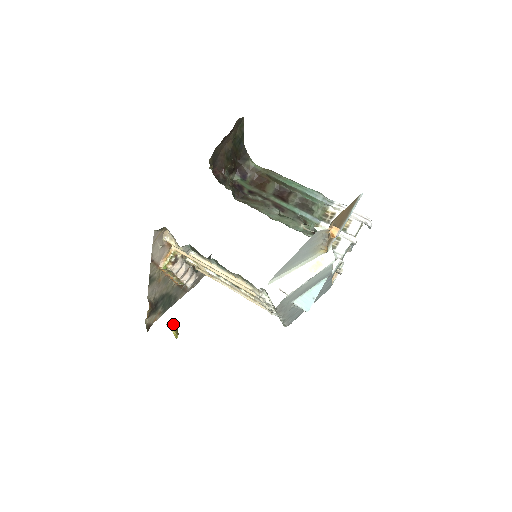
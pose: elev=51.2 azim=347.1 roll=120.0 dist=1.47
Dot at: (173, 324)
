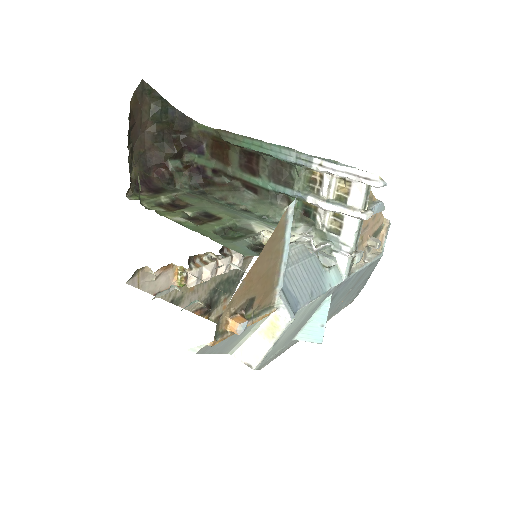
Dot at: occluded
